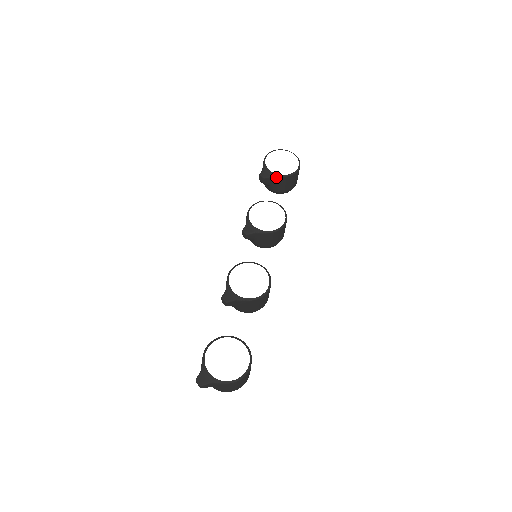
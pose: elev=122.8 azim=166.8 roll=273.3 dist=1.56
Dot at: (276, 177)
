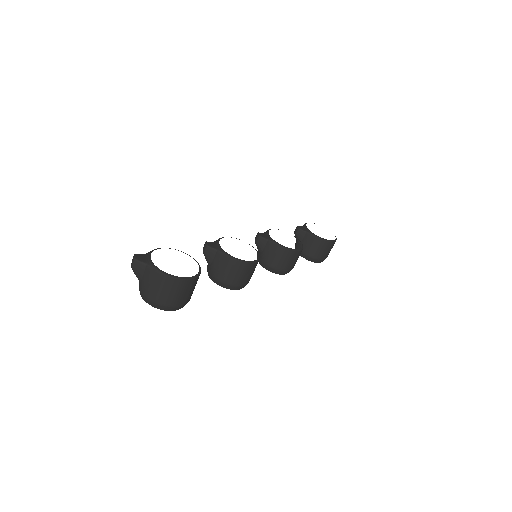
Dot at: (310, 234)
